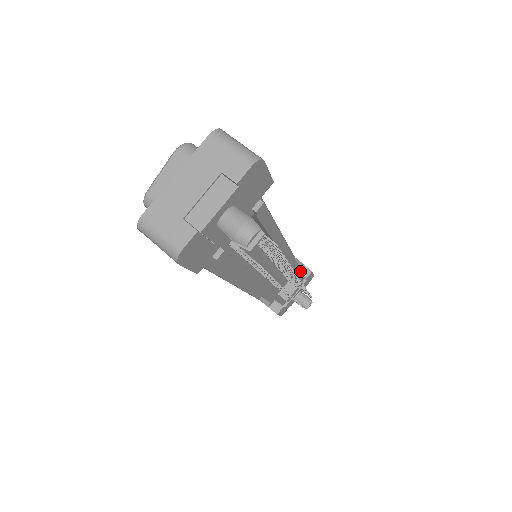
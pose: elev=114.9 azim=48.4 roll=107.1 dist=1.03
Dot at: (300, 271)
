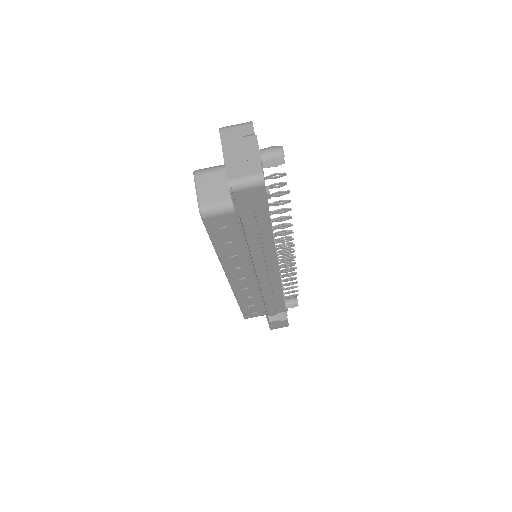
Dot at: occluded
